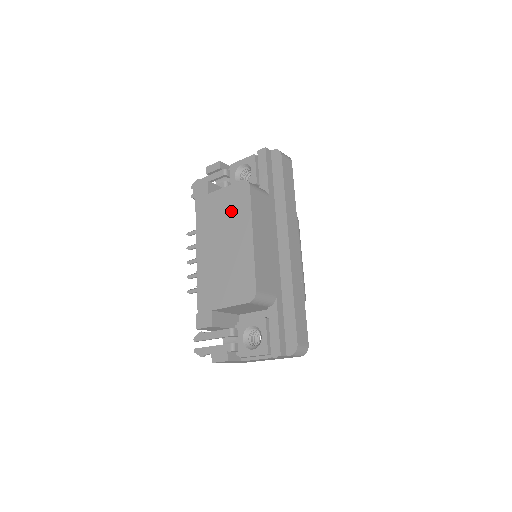
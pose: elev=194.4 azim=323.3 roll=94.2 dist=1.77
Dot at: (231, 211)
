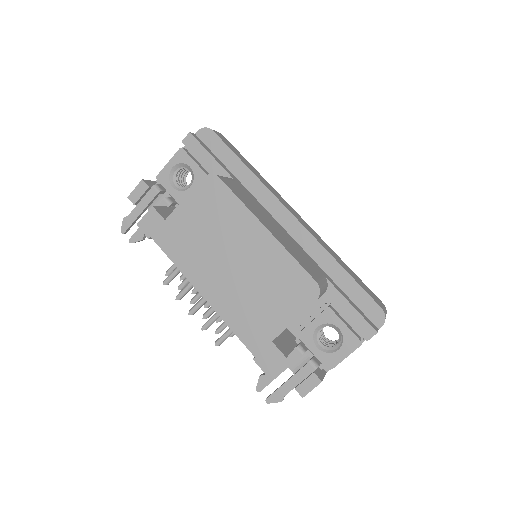
Dot at: (214, 219)
